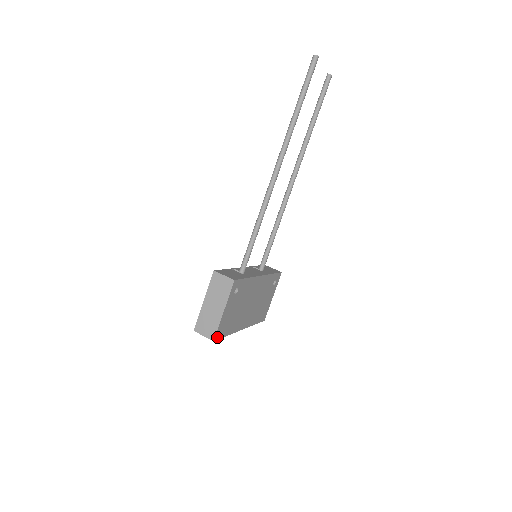
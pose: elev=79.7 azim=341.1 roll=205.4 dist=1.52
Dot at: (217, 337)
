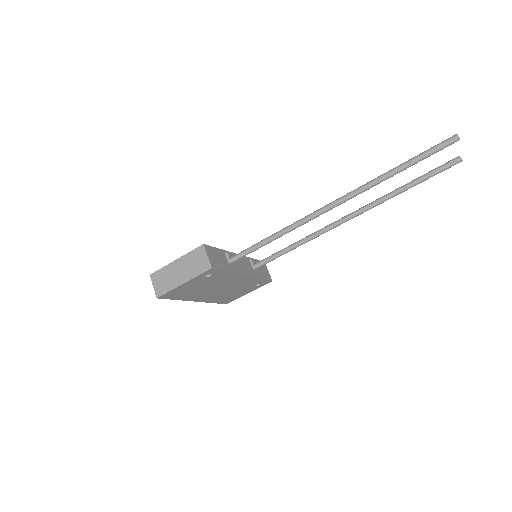
Dot at: (163, 297)
